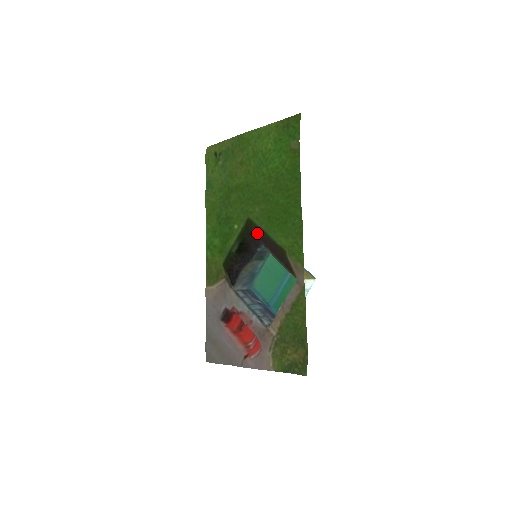
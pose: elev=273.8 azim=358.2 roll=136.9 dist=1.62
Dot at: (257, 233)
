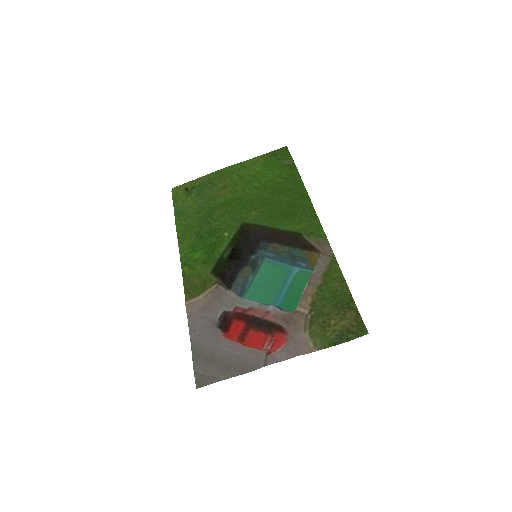
Dot at: (257, 232)
